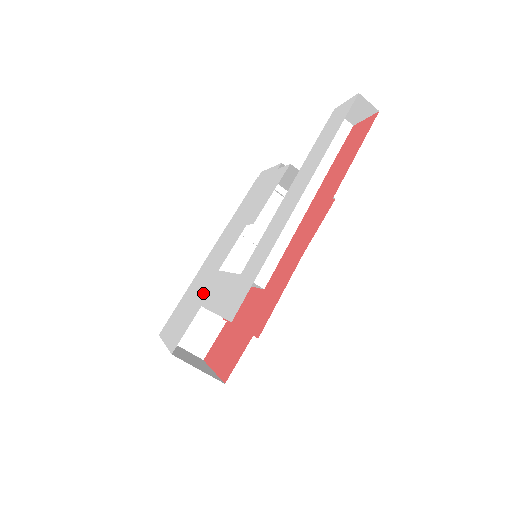
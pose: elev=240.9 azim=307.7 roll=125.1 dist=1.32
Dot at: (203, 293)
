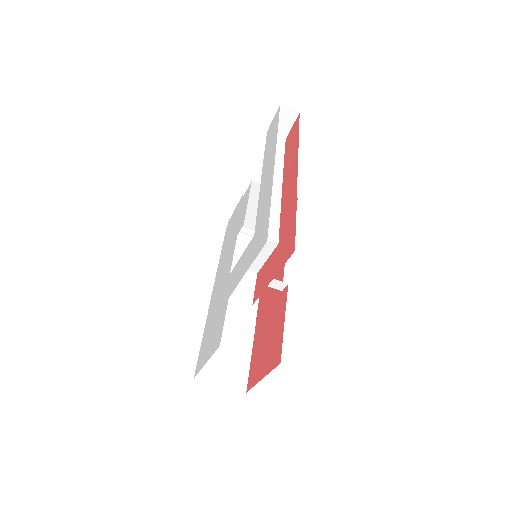
Dot at: (224, 296)
